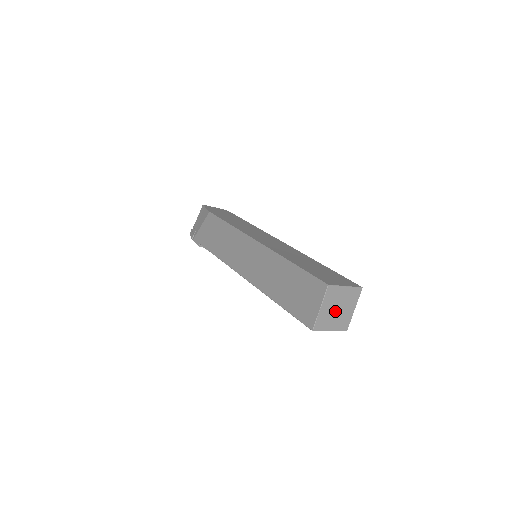
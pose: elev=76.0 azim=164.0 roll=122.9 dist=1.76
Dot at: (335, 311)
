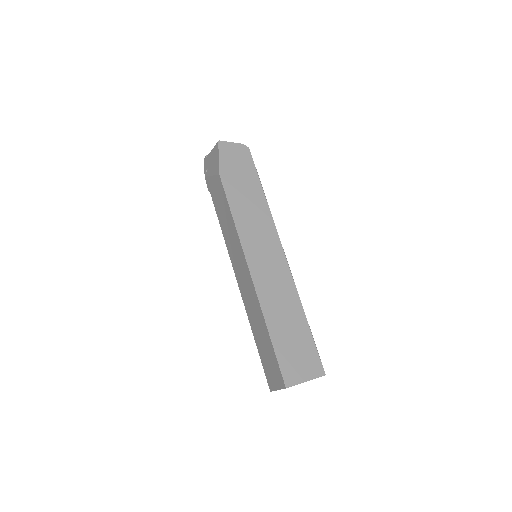
Dot at: occluded
